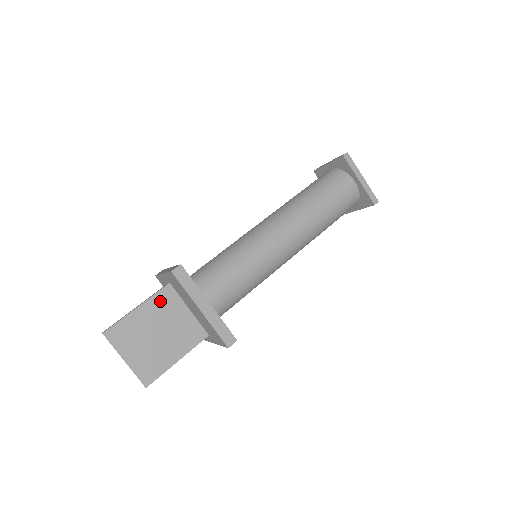
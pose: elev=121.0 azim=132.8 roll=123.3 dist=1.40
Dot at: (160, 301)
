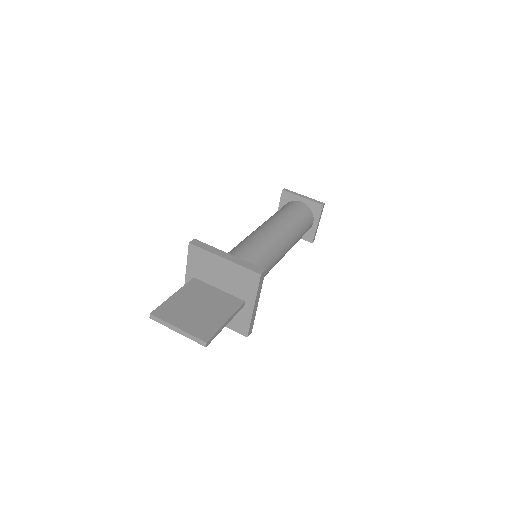
Dot at: (191, 288)
